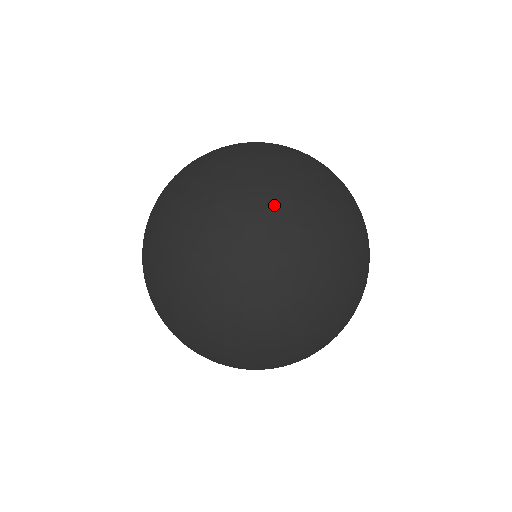
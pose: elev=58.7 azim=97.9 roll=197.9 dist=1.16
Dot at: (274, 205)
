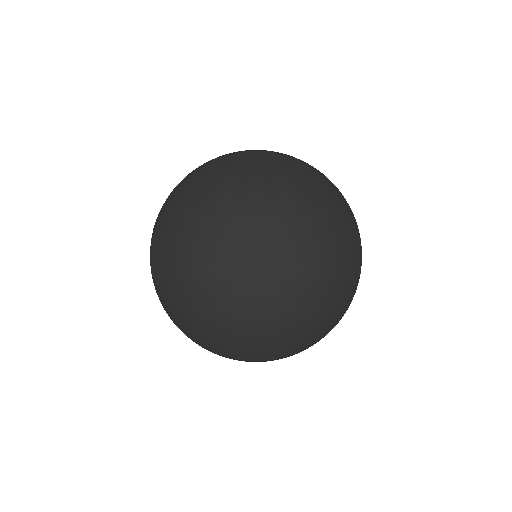
Dot at: occluded
